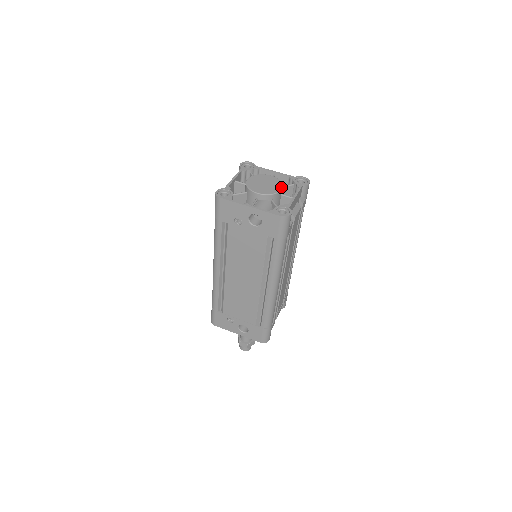
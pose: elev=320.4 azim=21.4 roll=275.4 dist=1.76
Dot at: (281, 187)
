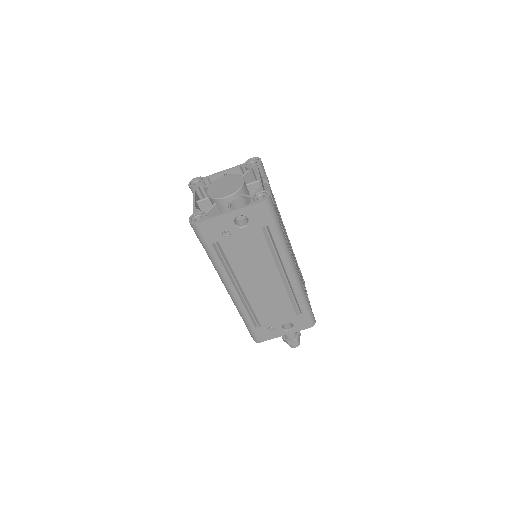
Dot at: (241, 178)
